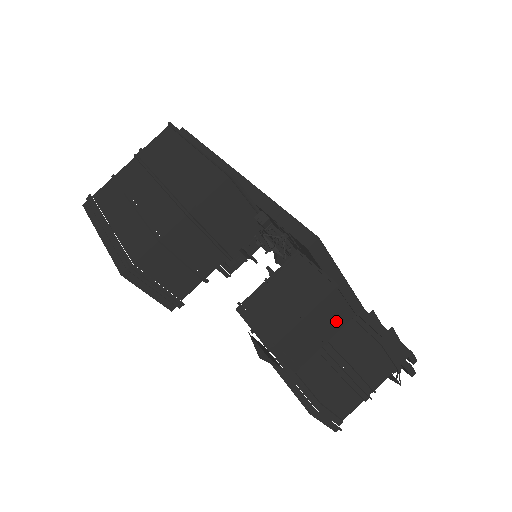
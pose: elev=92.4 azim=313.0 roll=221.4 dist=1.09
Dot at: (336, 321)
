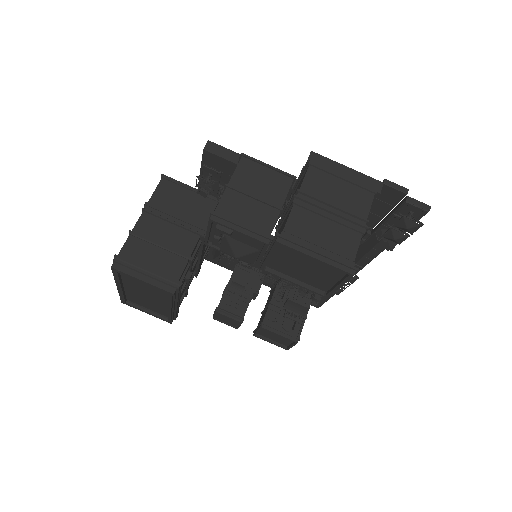
Dot at: (273, 187)
